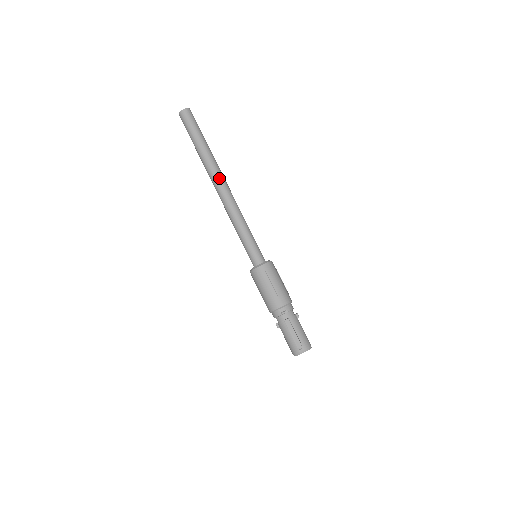
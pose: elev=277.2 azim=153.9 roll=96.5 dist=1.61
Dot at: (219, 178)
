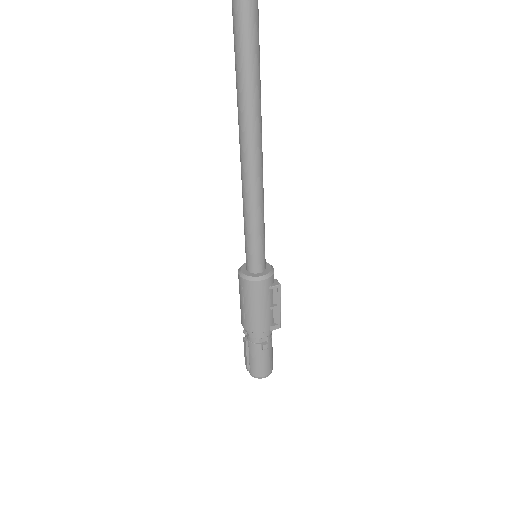
Dot at: (241, 127)
